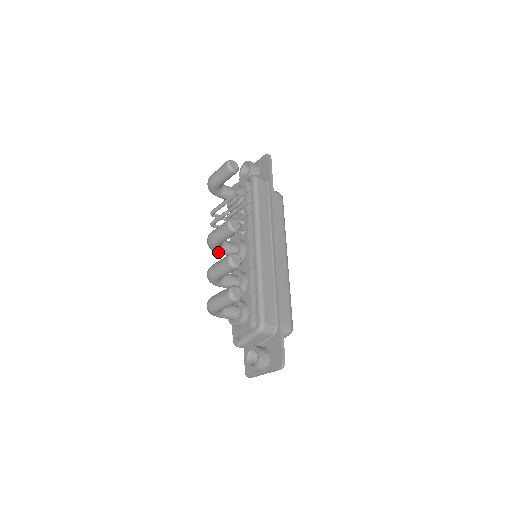
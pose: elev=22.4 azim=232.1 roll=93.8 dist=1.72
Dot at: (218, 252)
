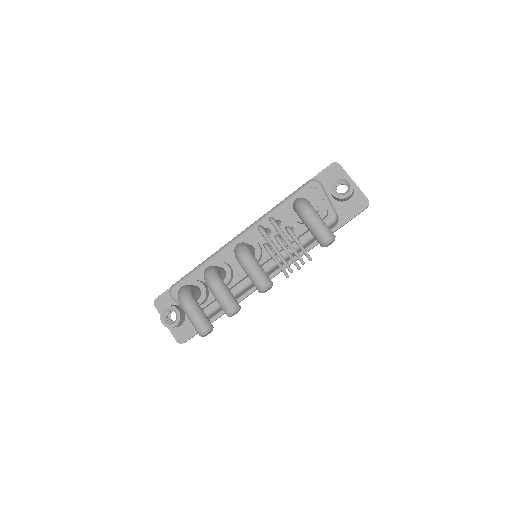
Dot at: occluded
